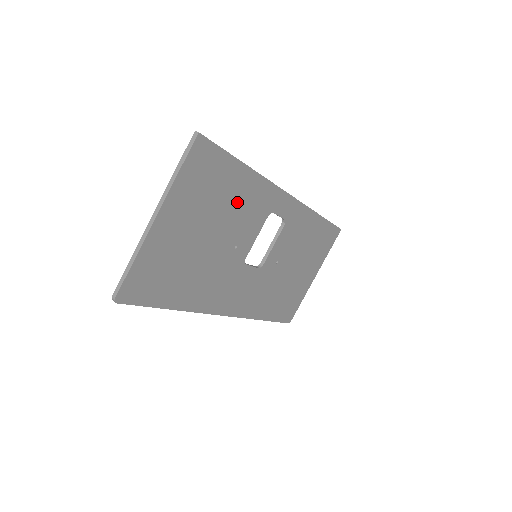
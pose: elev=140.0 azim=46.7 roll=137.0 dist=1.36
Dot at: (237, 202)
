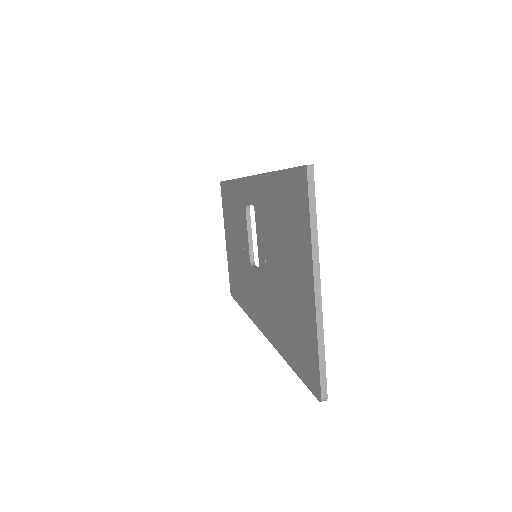
Dot at: occluded
